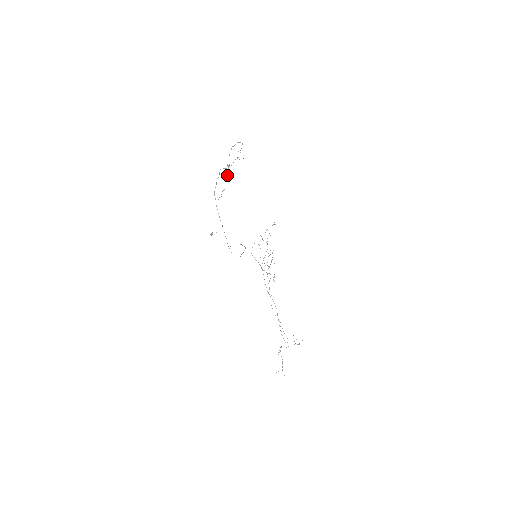
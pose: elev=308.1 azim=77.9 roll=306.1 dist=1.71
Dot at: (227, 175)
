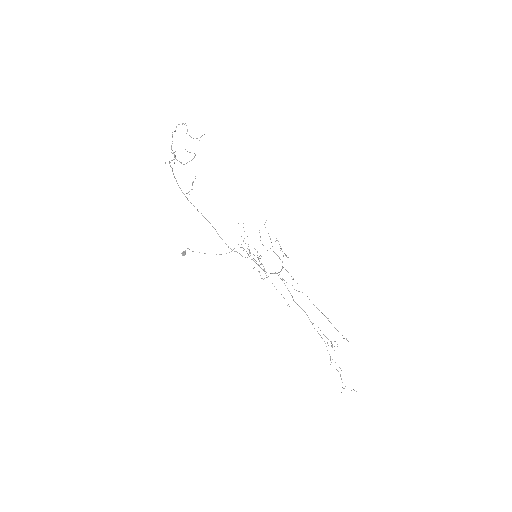
Dot at: occluded
